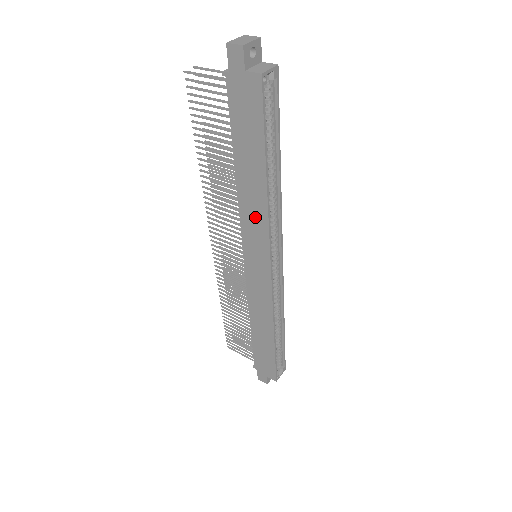
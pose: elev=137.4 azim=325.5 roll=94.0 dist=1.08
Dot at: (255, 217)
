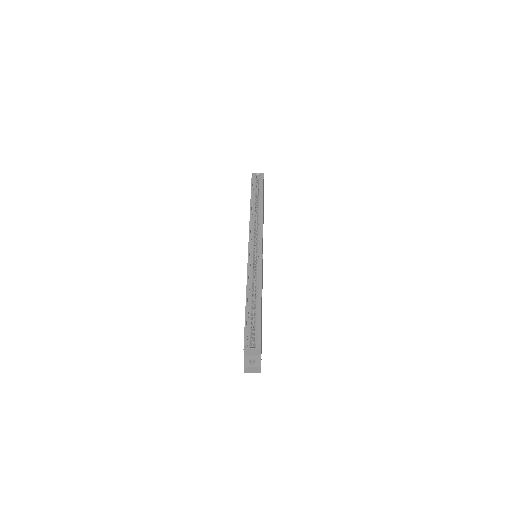
Dot at: occluded
